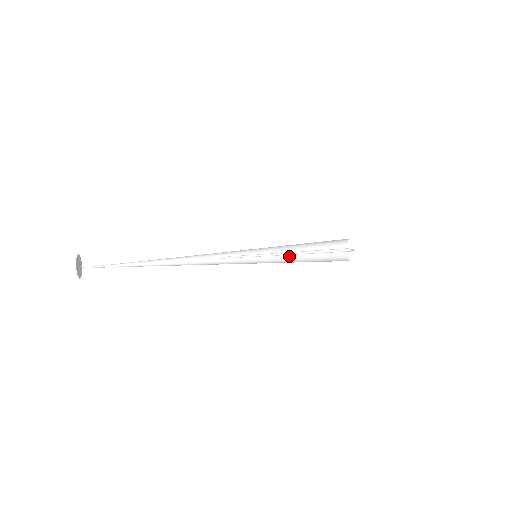
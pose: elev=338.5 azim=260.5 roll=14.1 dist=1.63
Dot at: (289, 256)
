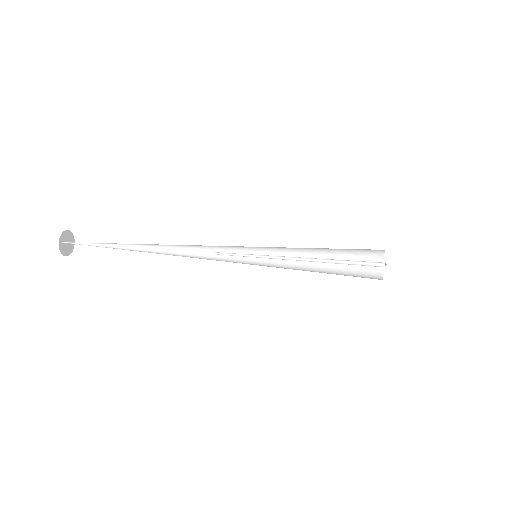
Dot at: (301, 263)
